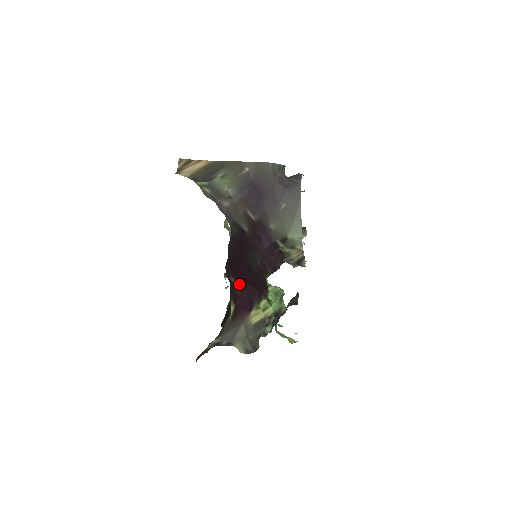
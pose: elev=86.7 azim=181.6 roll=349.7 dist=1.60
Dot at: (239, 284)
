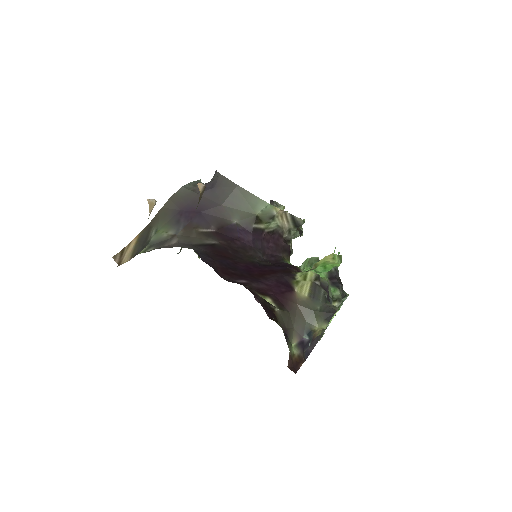
Dot at: (254, 280)
